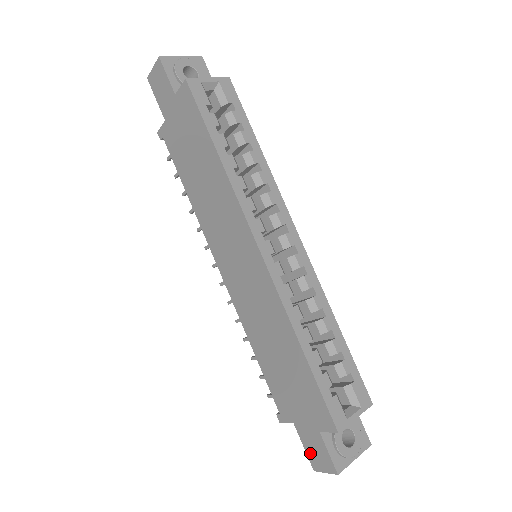
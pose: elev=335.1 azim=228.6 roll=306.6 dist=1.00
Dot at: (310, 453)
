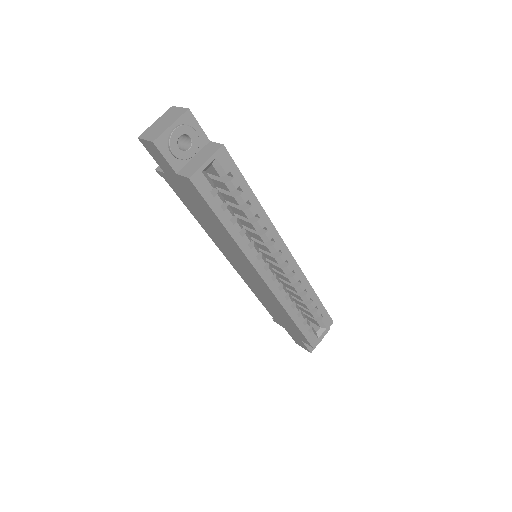
Dot at: (294, 340)
